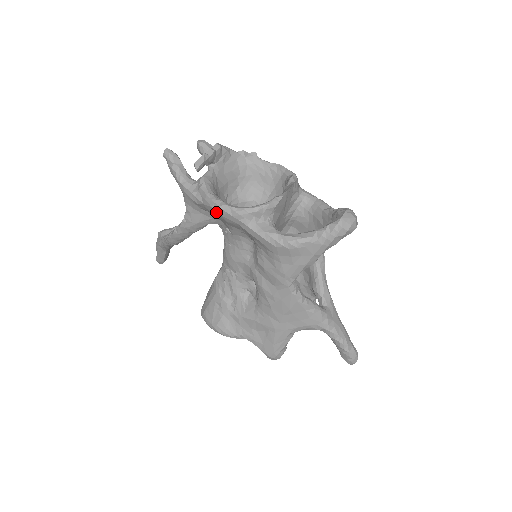
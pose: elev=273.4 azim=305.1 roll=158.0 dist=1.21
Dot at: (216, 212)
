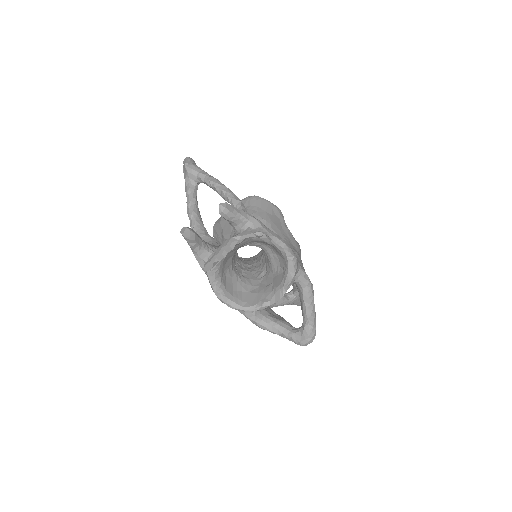
Dot at: occluded
